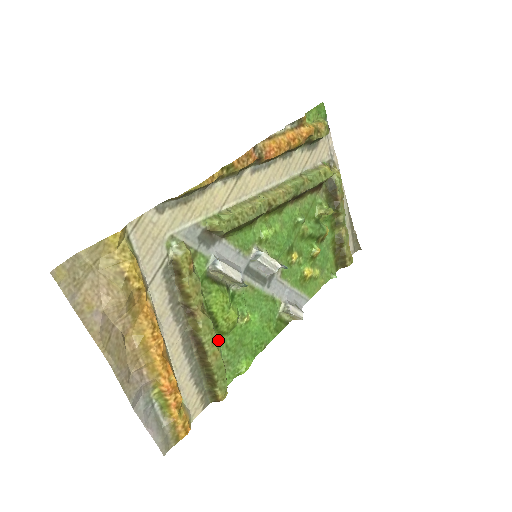
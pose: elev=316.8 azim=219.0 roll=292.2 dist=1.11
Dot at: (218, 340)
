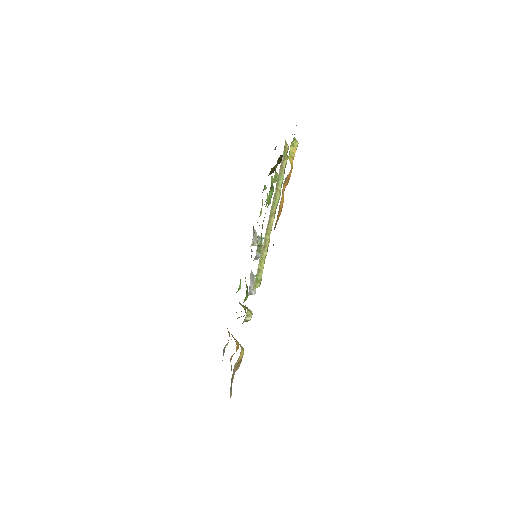
Dot at: occluded
